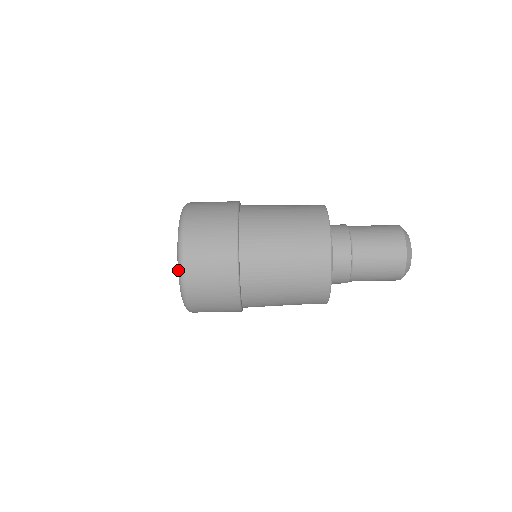
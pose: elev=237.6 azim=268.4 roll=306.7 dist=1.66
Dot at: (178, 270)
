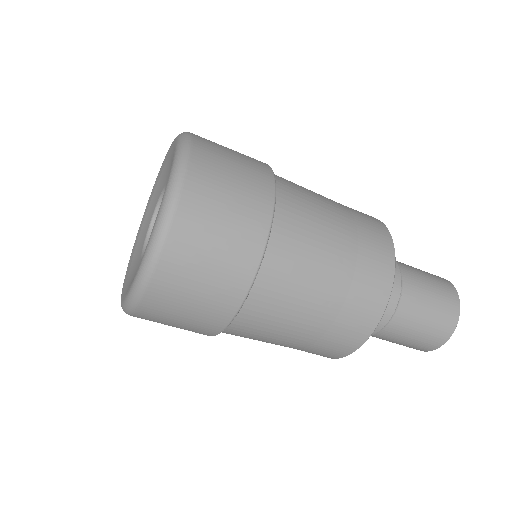
Dot at: (133, 288)
